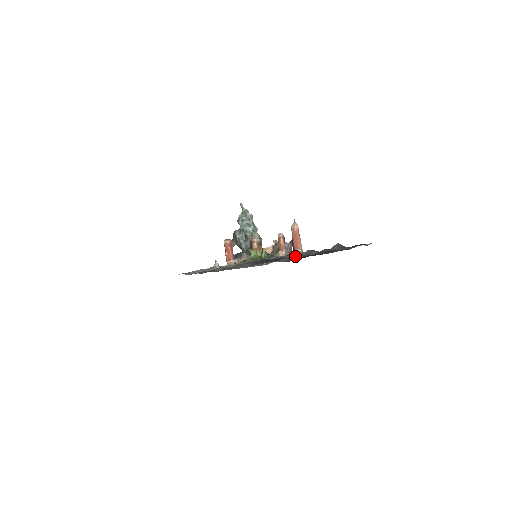
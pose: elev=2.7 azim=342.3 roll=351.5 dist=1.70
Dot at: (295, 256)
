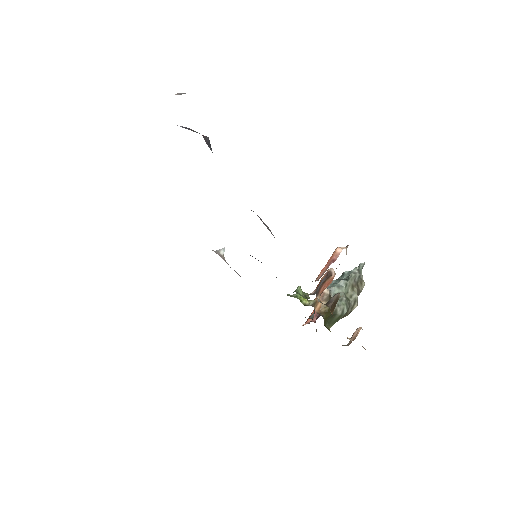
Dot at: occluded
